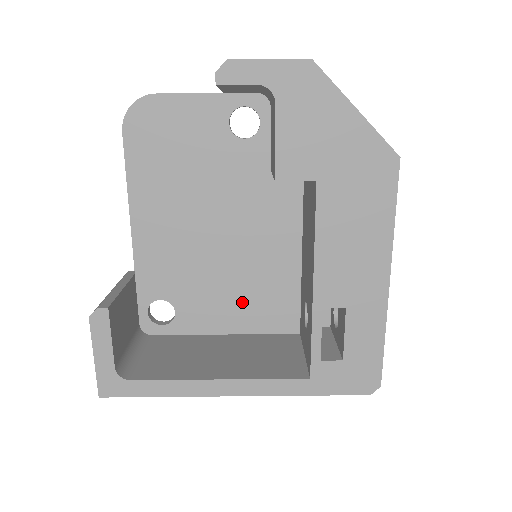
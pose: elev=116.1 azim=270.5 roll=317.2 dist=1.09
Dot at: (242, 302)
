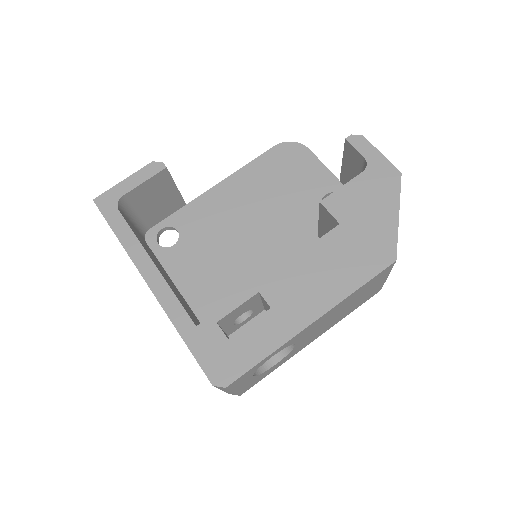
Dot at: (212, 283)
